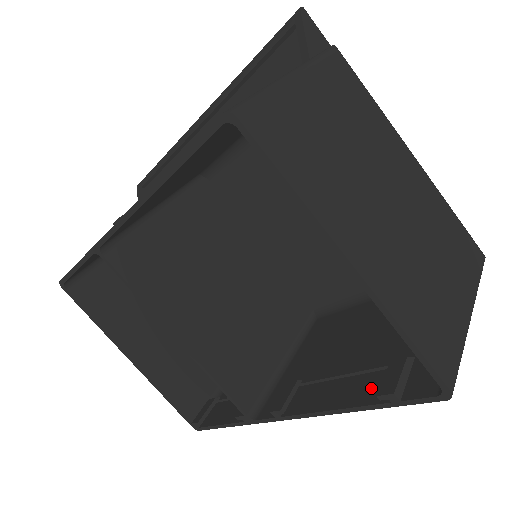
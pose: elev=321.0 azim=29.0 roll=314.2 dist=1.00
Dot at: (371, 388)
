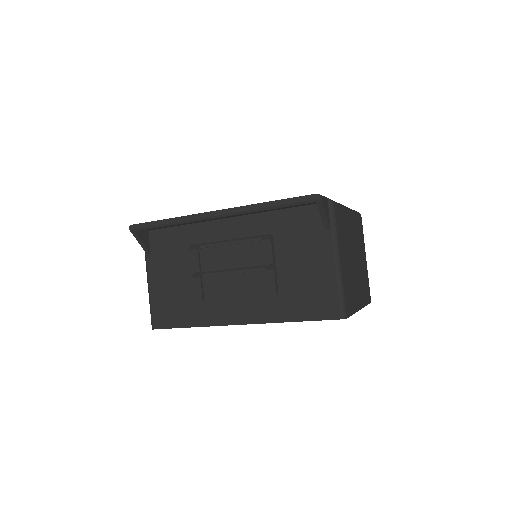
Dot at: occluded
